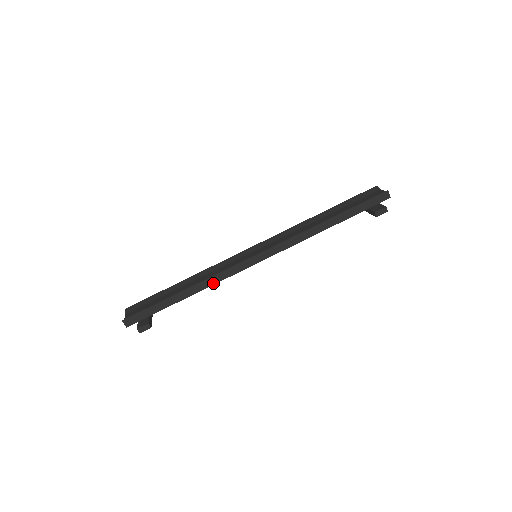
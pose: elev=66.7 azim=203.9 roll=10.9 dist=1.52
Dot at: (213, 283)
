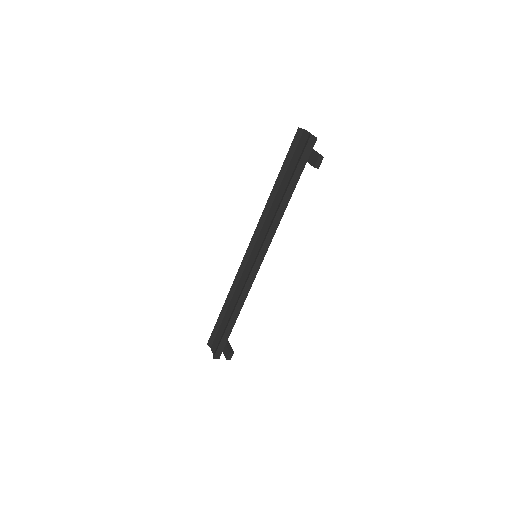
Dot at: (245, 298)
